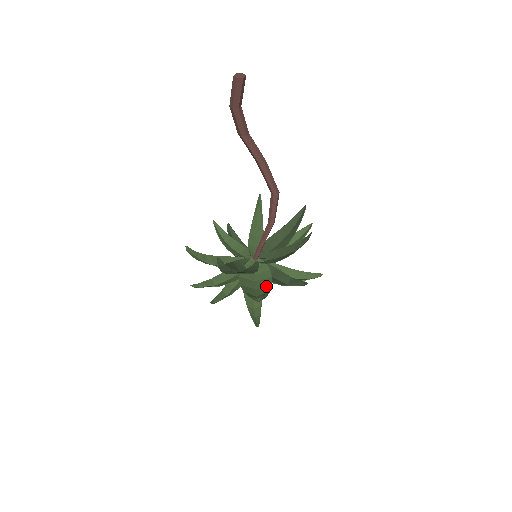
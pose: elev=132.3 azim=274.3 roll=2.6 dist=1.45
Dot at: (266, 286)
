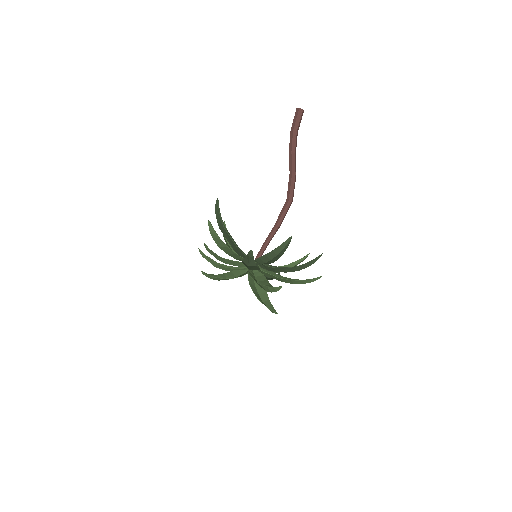
Dot at: (233, 253)
